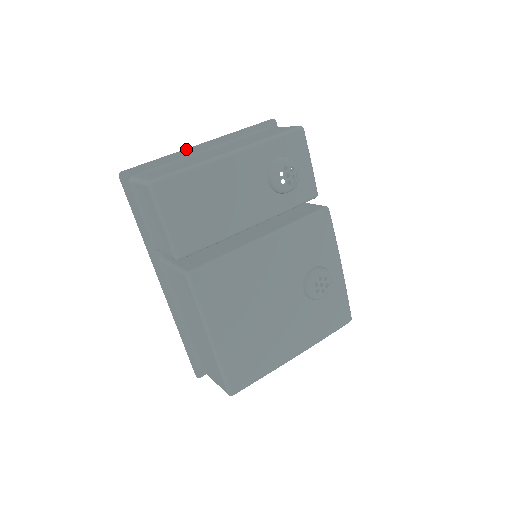
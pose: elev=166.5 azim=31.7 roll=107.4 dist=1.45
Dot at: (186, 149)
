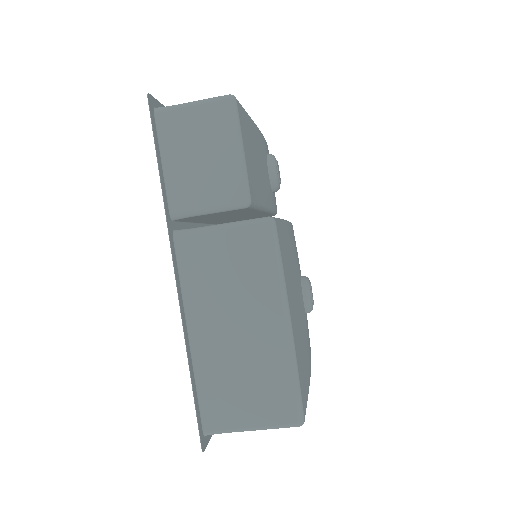
Dot at: occluded
